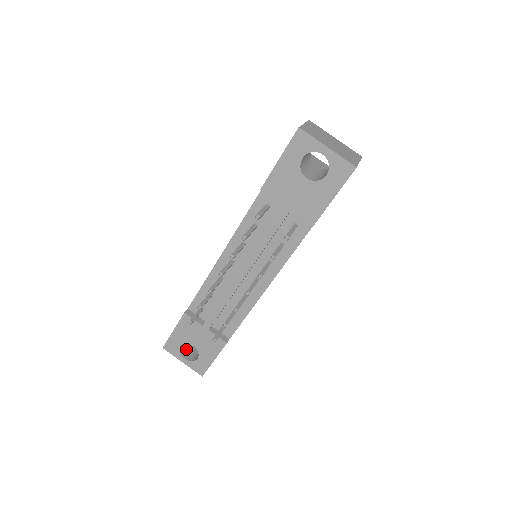
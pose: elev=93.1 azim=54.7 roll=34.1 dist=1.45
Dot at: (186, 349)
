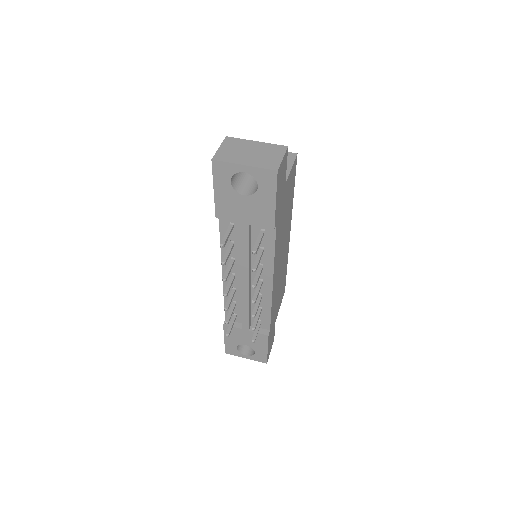
Dot at: (244, 346)
